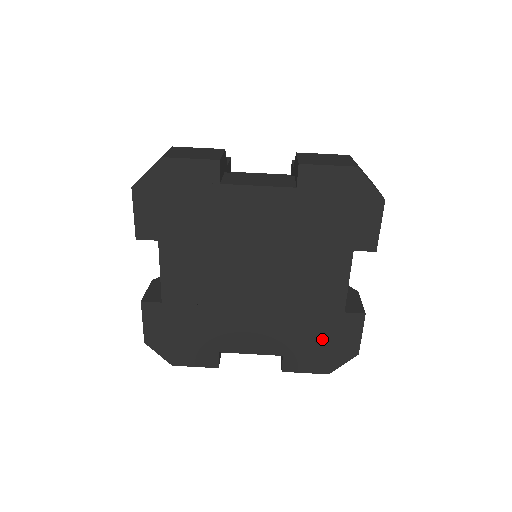
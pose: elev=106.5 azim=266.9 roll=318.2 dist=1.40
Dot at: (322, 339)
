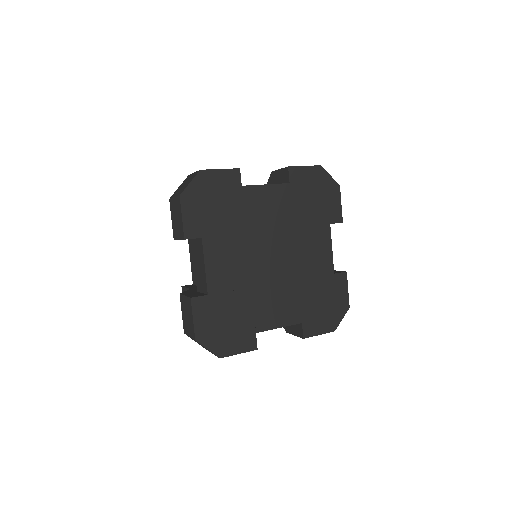
Dot at: (325, 300)
